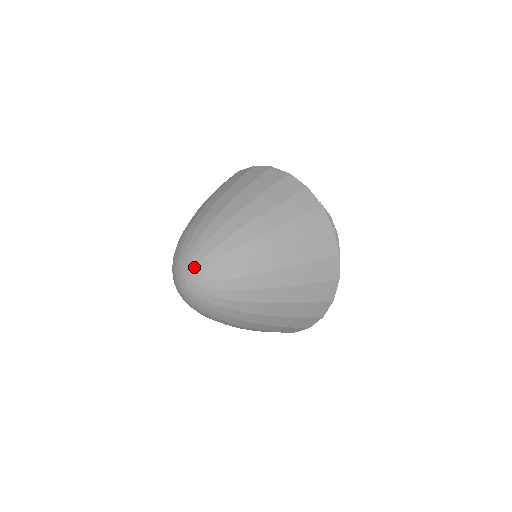
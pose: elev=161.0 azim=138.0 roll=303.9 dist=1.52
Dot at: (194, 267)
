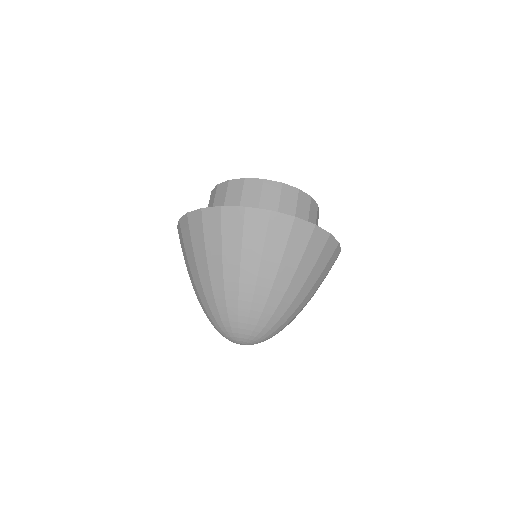
Dot at: (257, 340)
